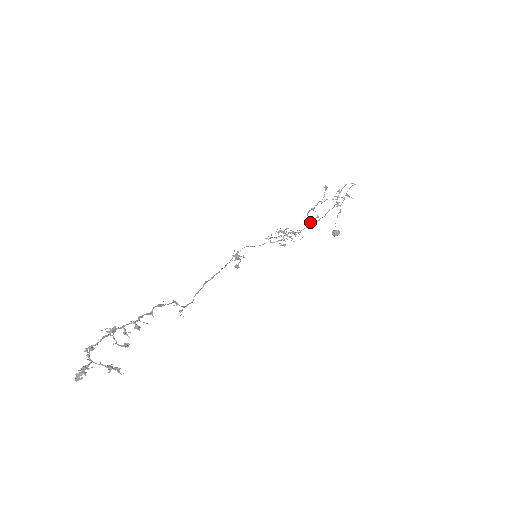
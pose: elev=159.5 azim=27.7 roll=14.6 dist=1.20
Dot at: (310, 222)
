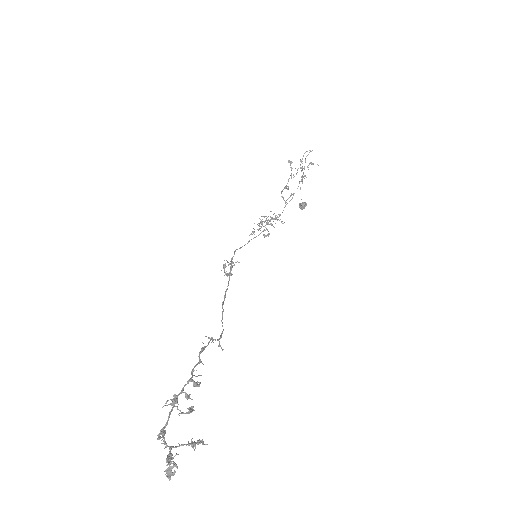
Dot at: (285, 202)
